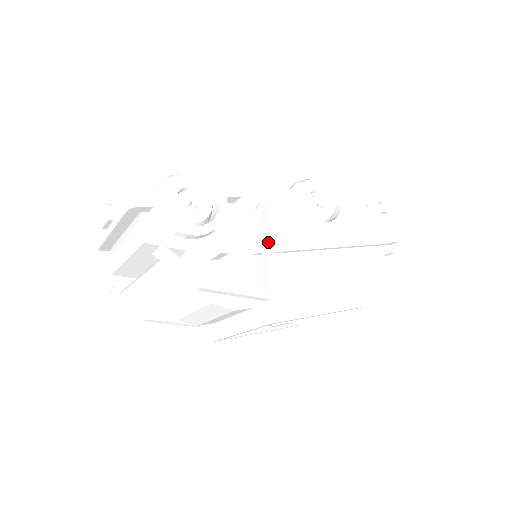
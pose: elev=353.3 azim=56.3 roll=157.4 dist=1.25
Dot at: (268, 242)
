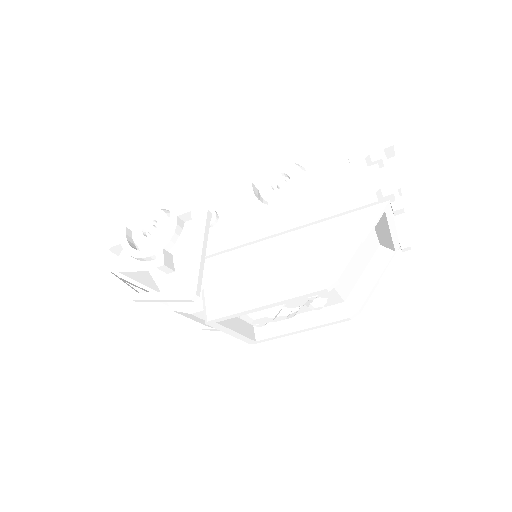
Dot at: (196, 246)
